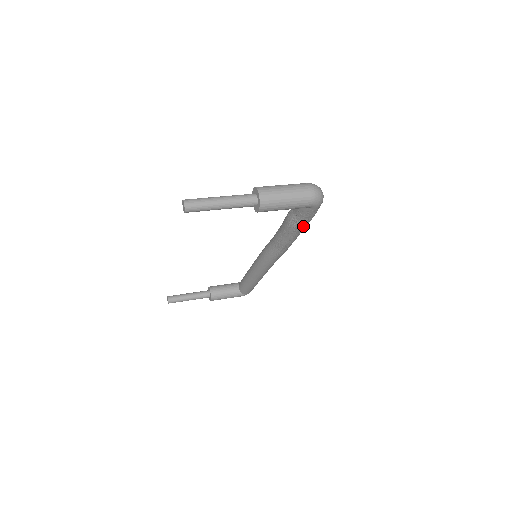
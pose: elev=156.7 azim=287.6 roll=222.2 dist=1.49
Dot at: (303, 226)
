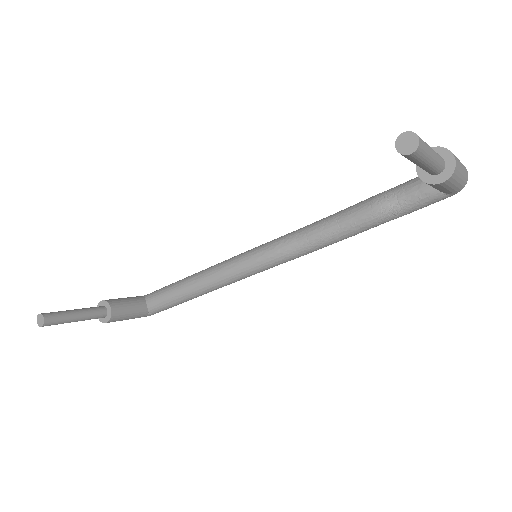
Dot at: occluded
